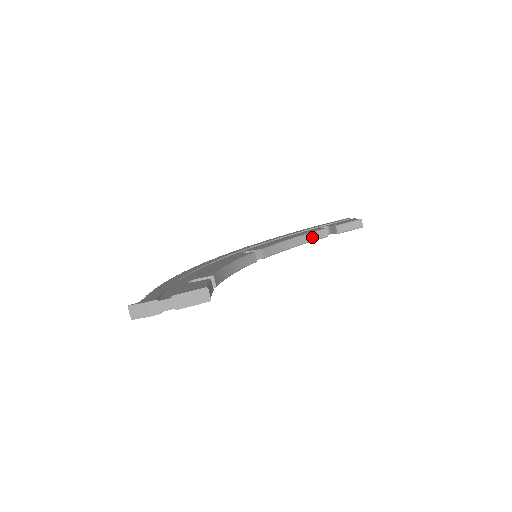
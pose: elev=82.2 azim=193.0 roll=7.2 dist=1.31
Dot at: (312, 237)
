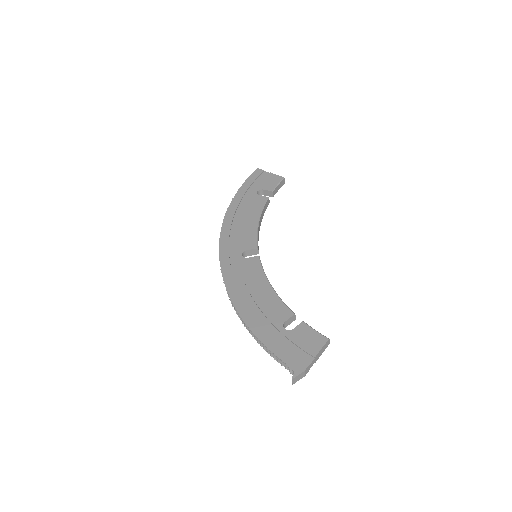
Dot at: (264, 210)
